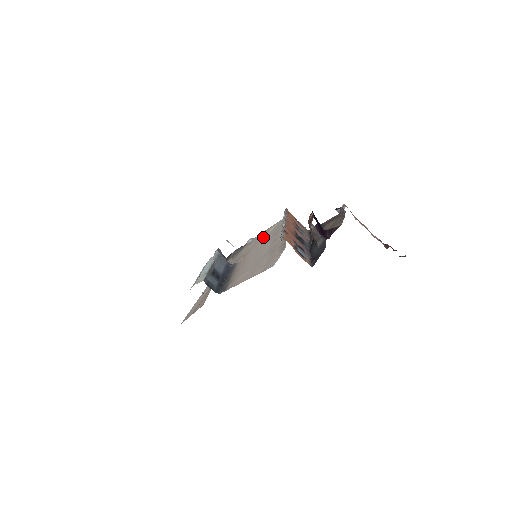
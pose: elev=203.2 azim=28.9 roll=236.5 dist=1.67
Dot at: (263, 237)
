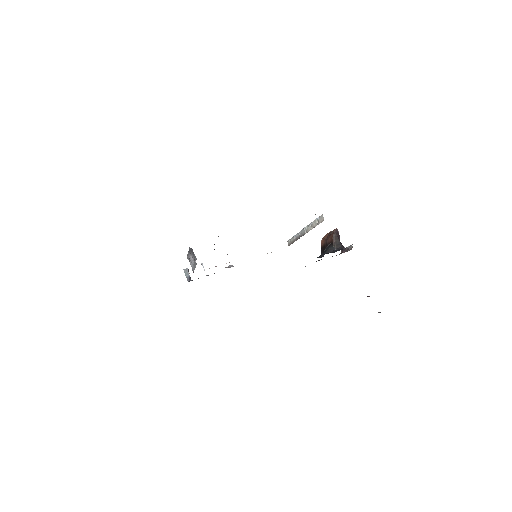
Dot at: occluded
